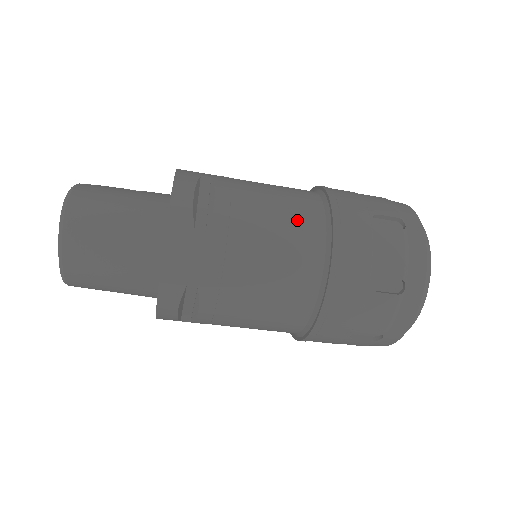
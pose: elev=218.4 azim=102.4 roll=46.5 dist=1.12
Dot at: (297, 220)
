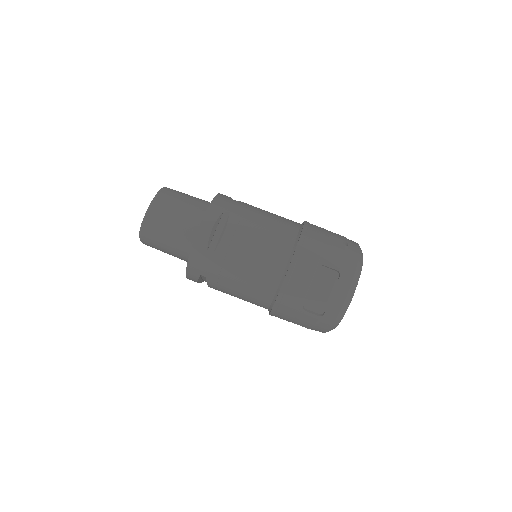
Dot at: occluded
